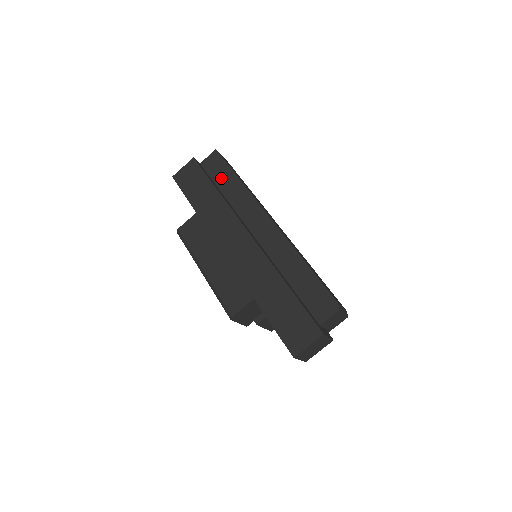
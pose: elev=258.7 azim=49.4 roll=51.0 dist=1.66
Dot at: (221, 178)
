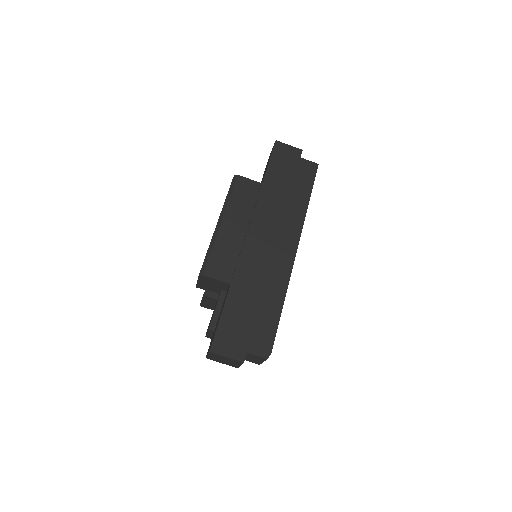
Dot at: (300, 185)
